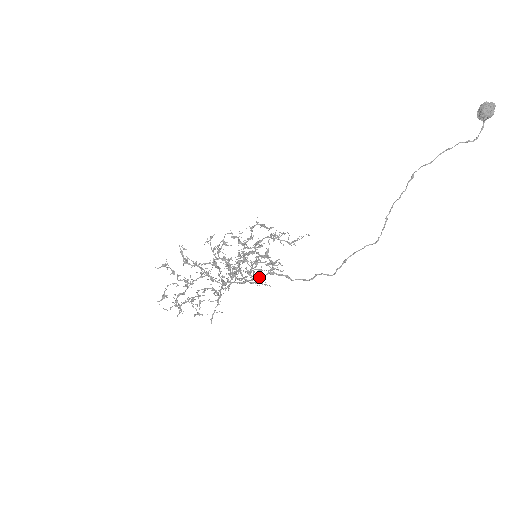
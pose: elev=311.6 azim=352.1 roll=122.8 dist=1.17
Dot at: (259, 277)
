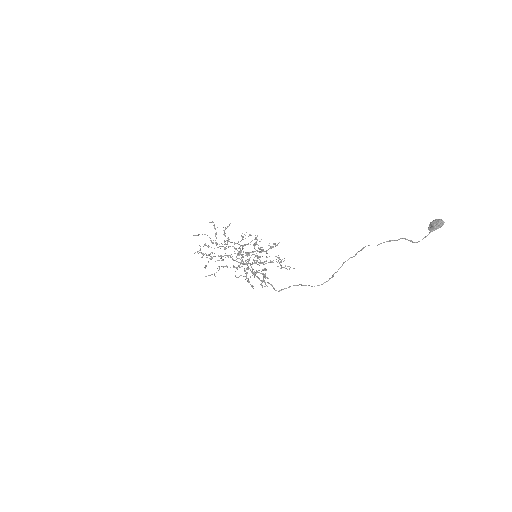
Dot at: (243, 263)
